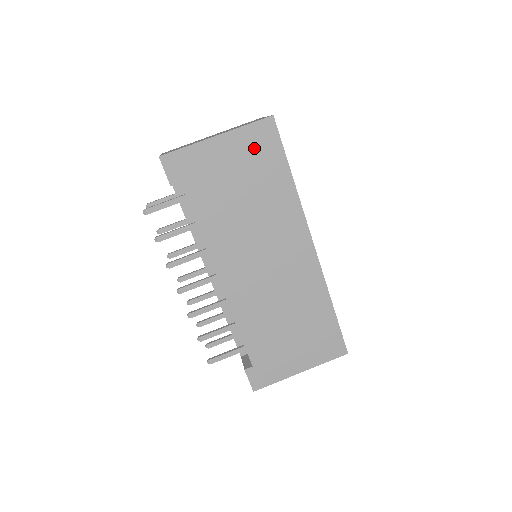
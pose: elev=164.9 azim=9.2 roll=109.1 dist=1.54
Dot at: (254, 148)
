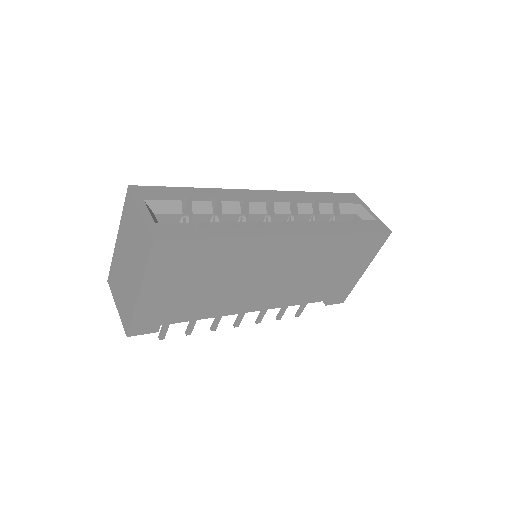
Dot at: (173, 265)
